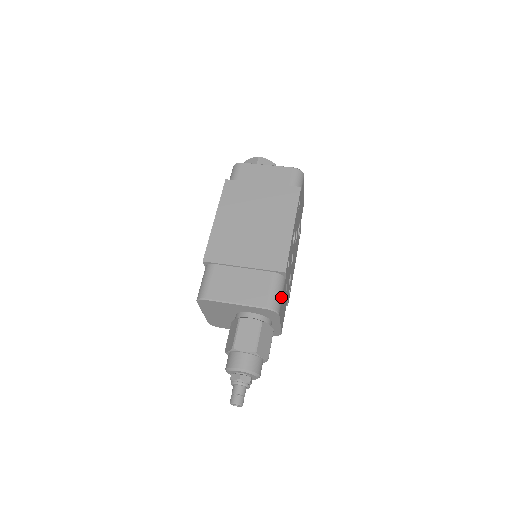
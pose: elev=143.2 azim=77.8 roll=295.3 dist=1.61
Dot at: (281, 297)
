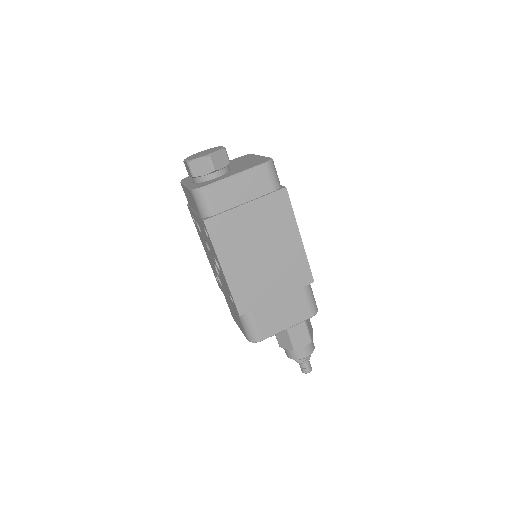
Dot at: (313, 296)
